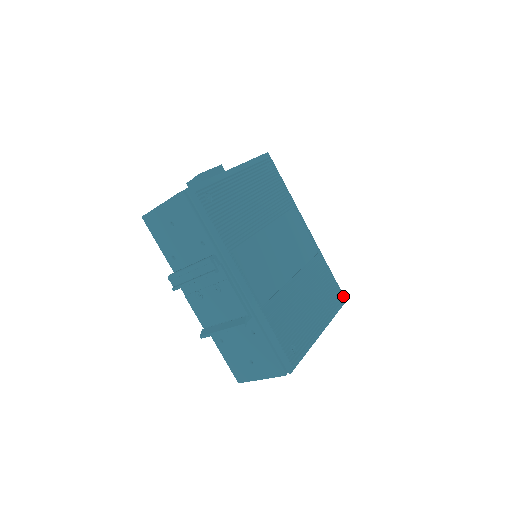
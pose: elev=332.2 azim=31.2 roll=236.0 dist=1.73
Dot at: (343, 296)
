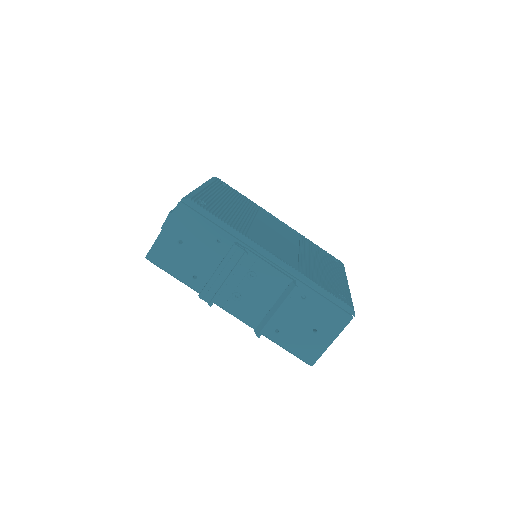
Dot at: (340, 261)
